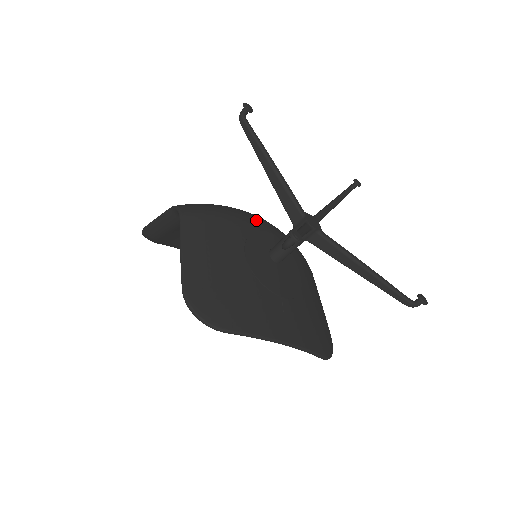
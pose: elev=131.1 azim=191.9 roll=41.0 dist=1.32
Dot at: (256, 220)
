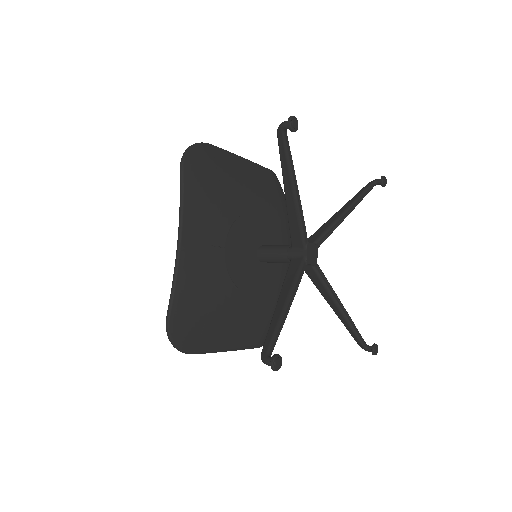
Dot at: occluded
